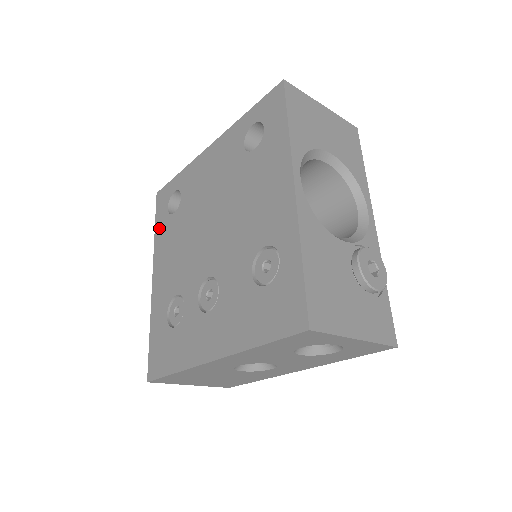
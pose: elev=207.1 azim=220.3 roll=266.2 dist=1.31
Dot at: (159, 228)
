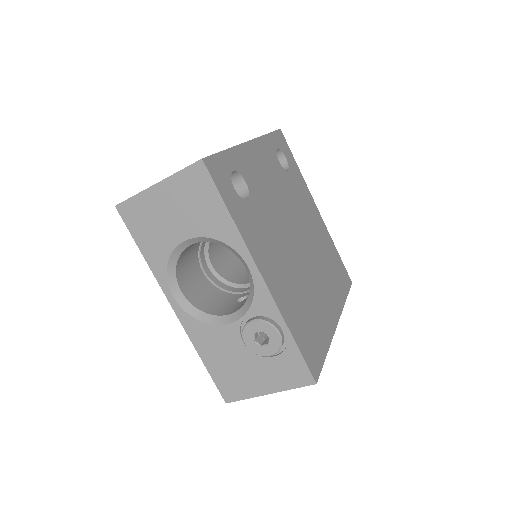
Dot at: occluded
